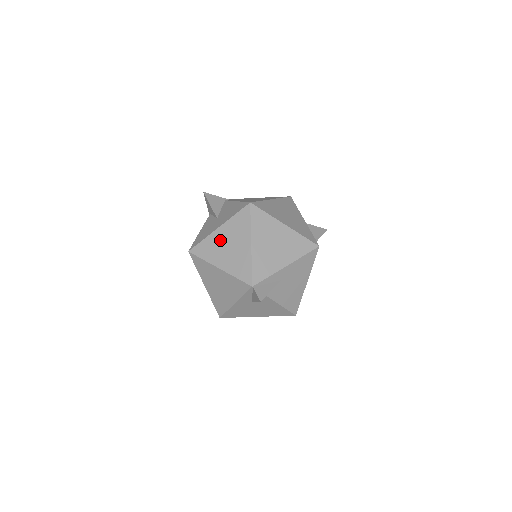
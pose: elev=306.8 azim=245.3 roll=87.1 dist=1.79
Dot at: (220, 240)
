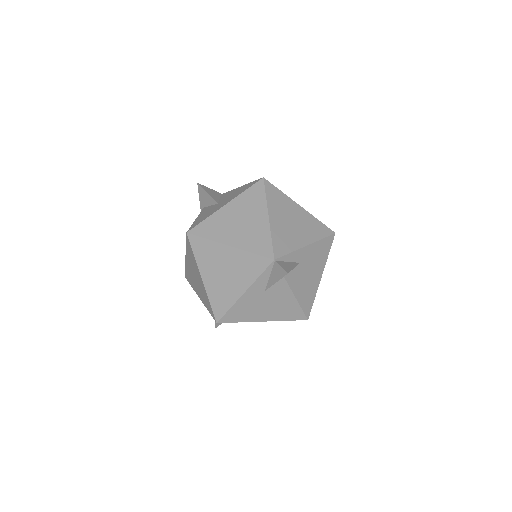
Dot at: (228, 216)
